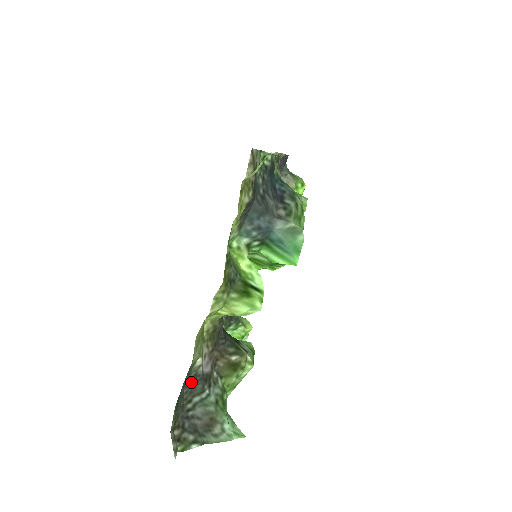
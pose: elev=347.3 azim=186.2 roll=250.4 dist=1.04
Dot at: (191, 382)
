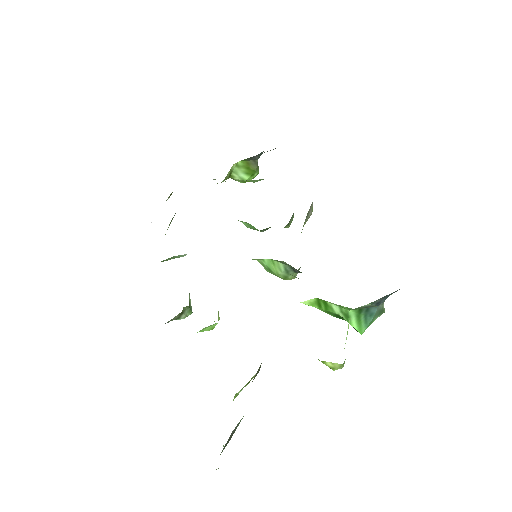
Dot at: occluded
